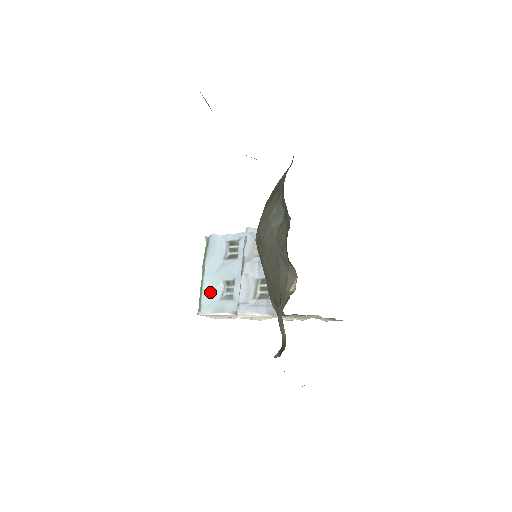
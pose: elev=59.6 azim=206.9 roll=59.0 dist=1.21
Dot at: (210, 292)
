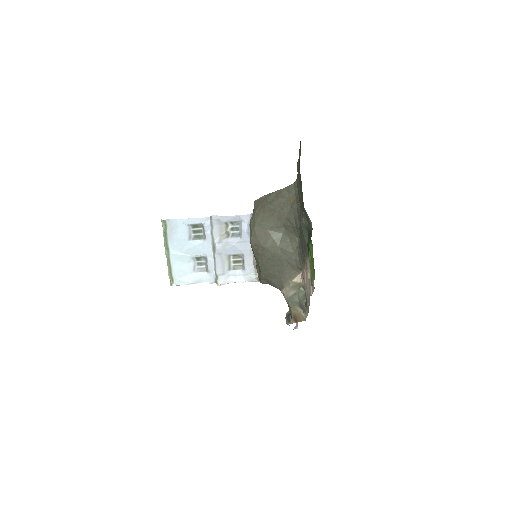
Dot at: (181, 268)
